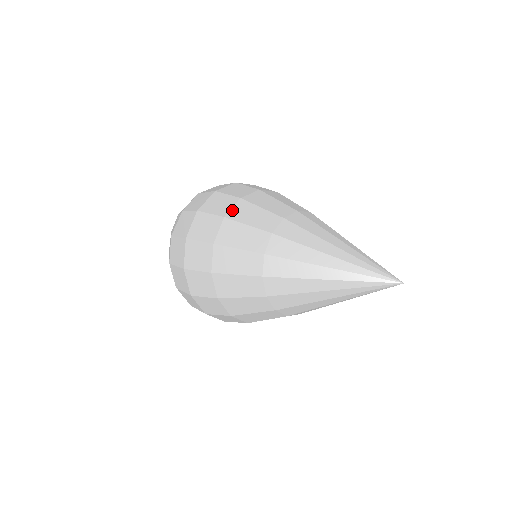
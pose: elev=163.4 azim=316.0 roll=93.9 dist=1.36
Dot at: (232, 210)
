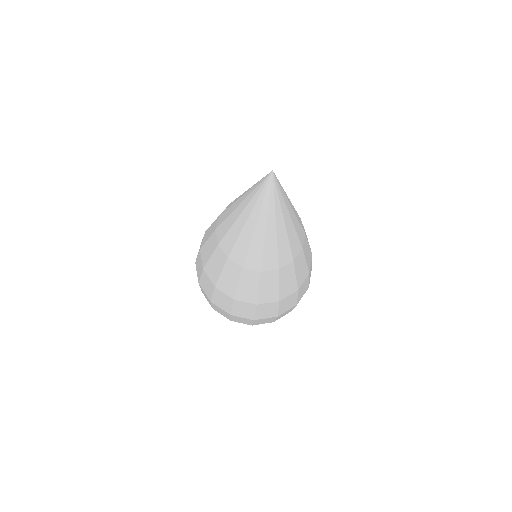
Dot at: occluded
